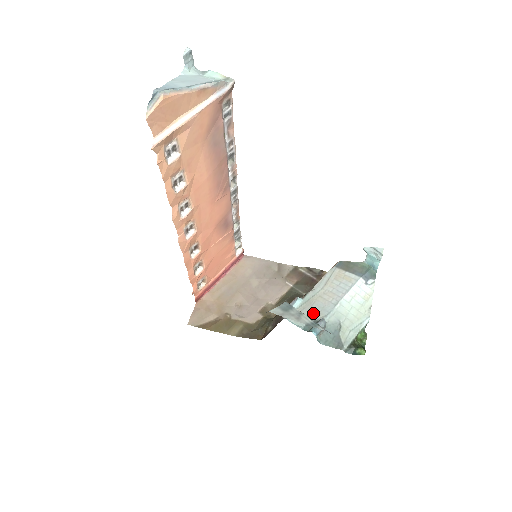
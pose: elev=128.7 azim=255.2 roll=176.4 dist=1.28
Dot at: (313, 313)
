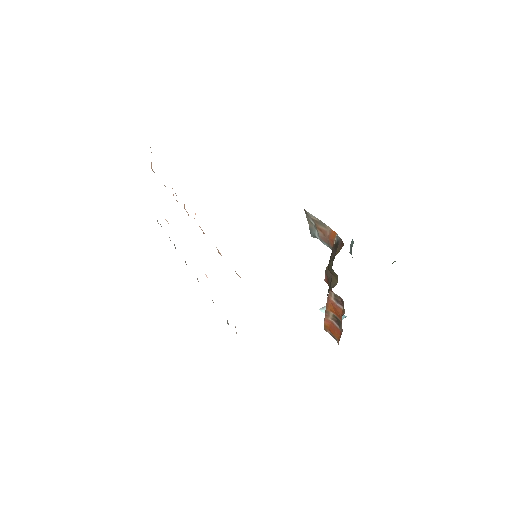
Dot at: occluded
